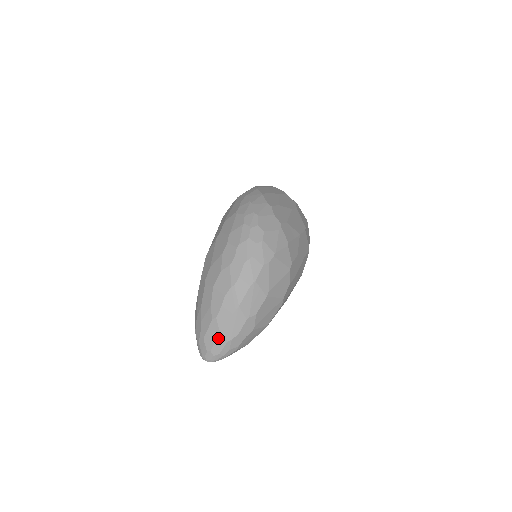
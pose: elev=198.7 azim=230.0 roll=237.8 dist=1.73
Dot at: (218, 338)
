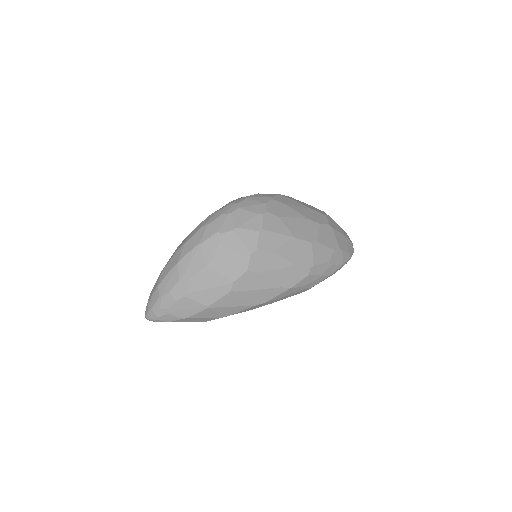
Dot at: (155, 291)
